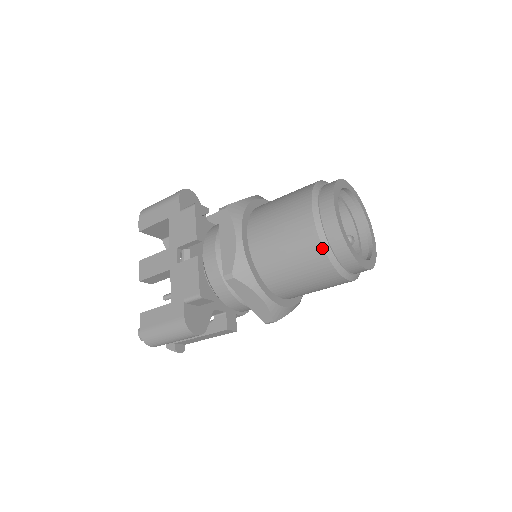
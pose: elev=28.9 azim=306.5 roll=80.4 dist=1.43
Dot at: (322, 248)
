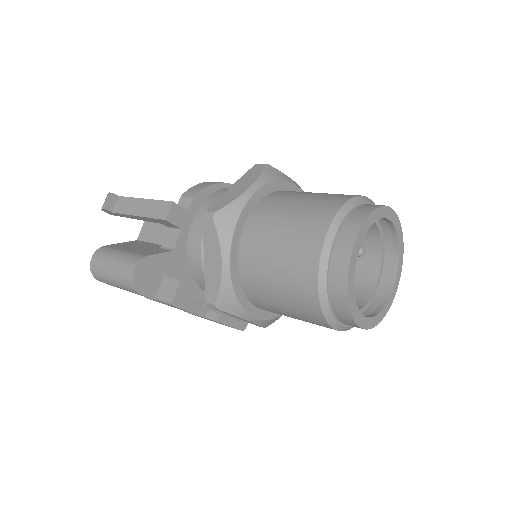
Dot at: occluded
